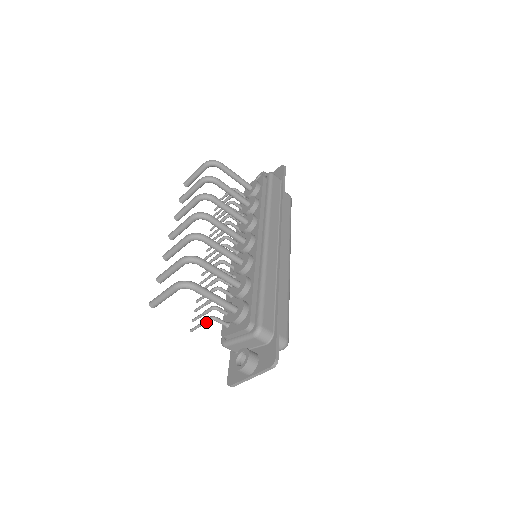
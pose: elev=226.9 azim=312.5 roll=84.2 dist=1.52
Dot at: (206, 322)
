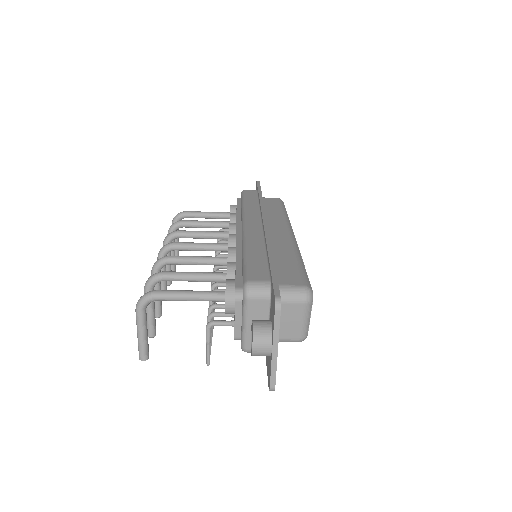
Dot at: (207, 336)
